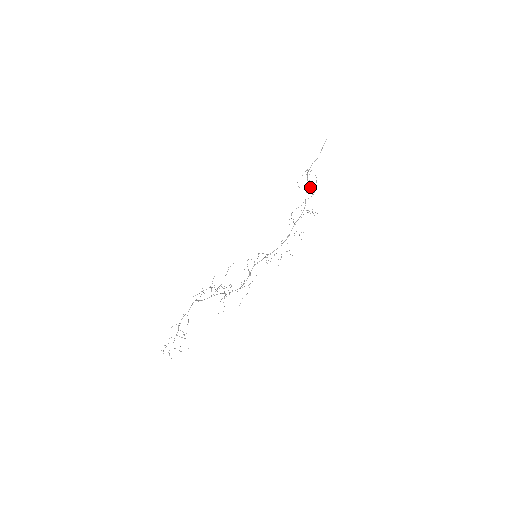
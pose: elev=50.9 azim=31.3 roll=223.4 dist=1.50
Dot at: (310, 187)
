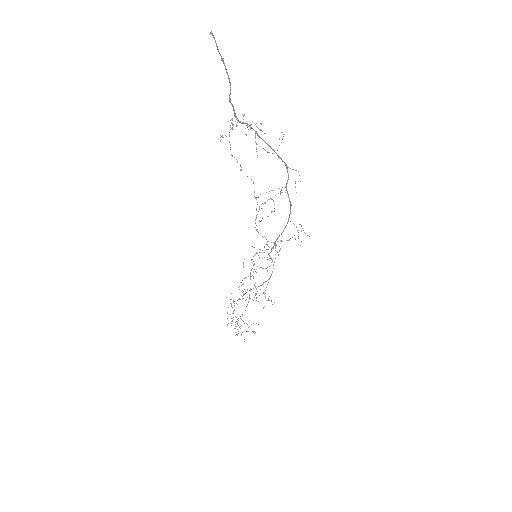
Dot at: occluded
